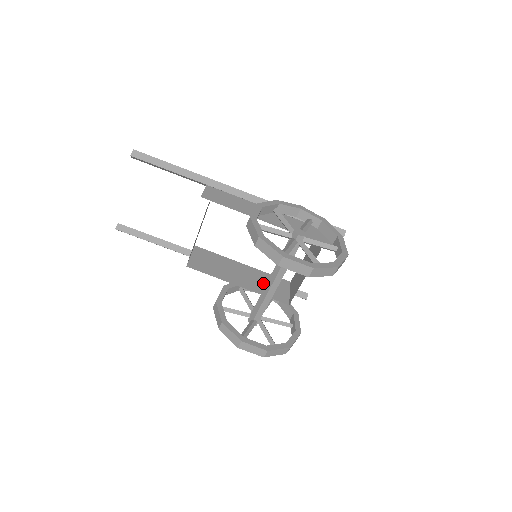
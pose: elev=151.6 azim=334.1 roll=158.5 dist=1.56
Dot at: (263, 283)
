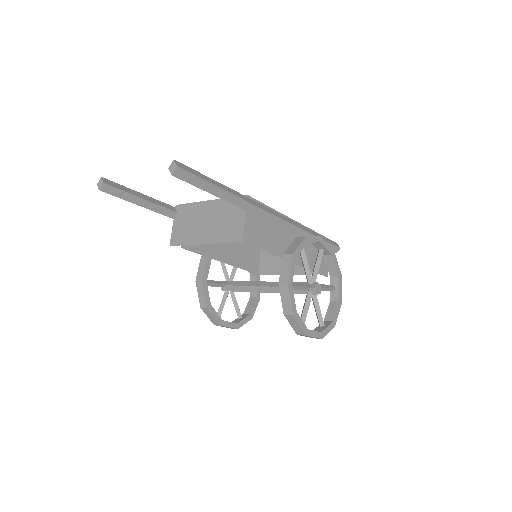
Dot at: (242, 251)
